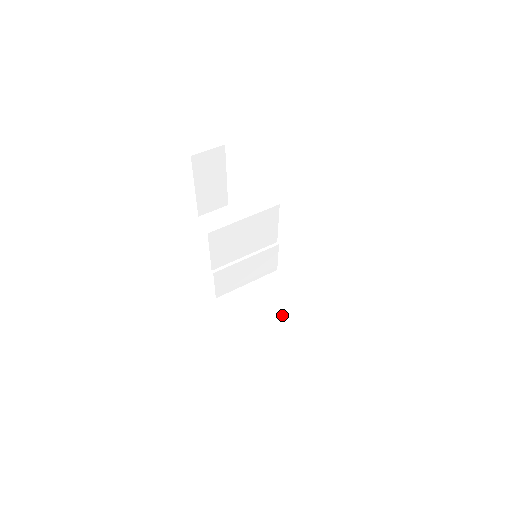
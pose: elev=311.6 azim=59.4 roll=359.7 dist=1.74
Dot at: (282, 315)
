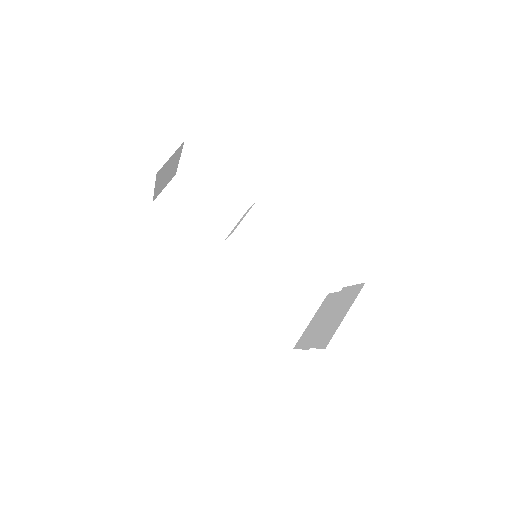
Dot at: (280, 285)
